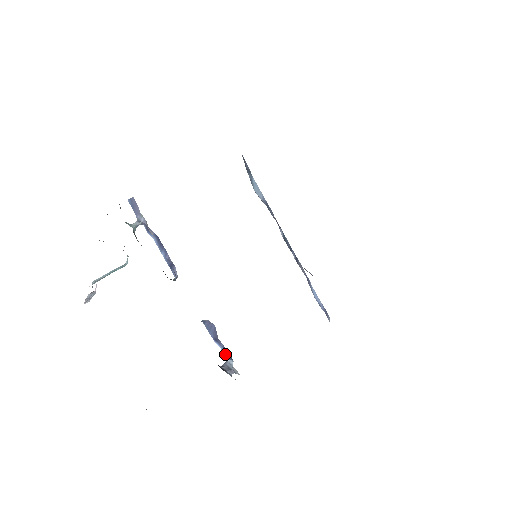
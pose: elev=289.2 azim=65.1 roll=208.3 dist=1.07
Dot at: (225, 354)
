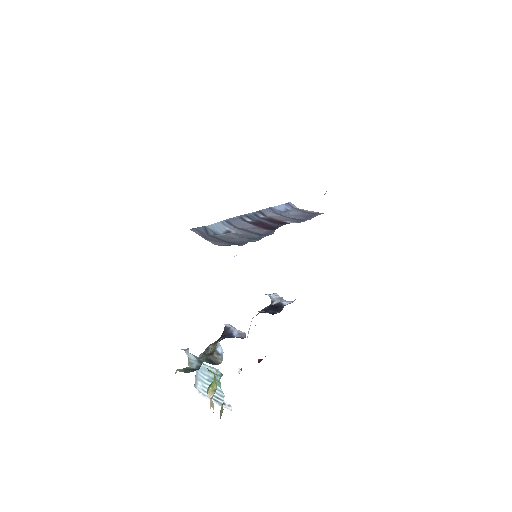
Dot at: occluded
